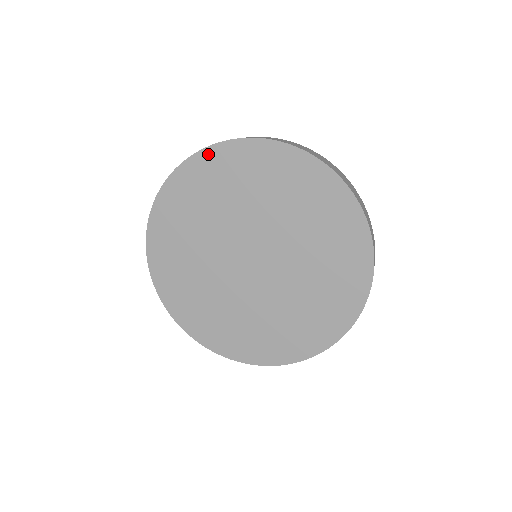
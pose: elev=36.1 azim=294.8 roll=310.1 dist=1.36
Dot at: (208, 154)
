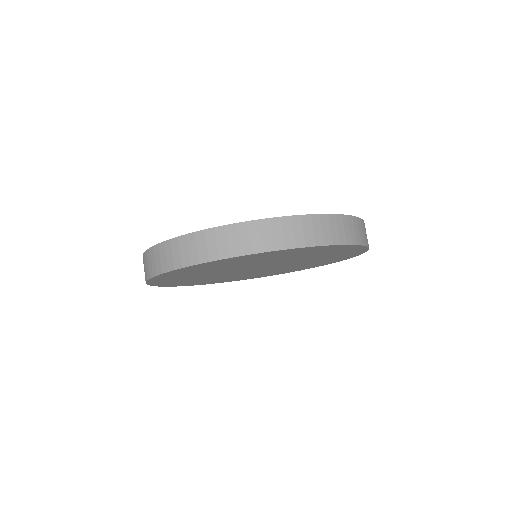
Dot at: (189, 268)
